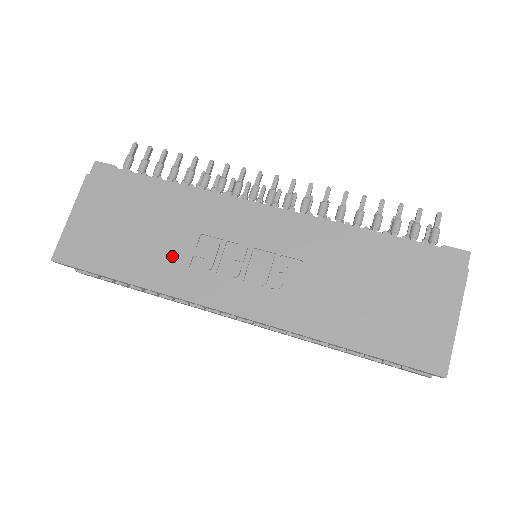
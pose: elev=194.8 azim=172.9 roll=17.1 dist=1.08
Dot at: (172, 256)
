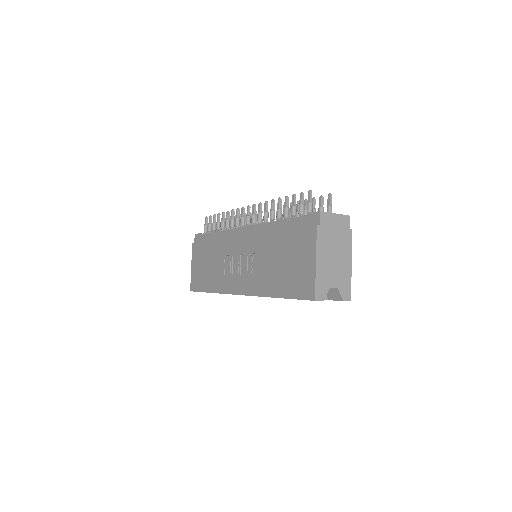
Dot at: (219, 272)
